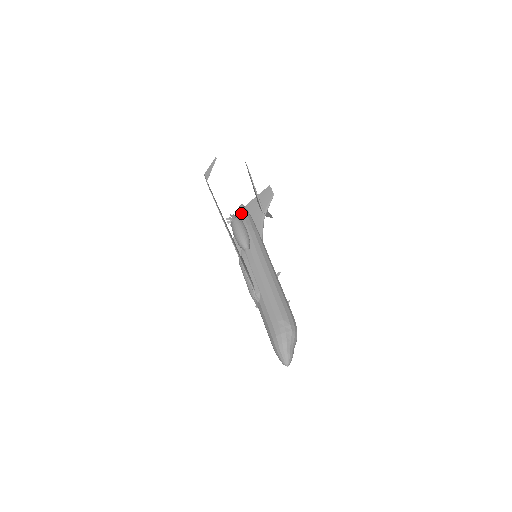
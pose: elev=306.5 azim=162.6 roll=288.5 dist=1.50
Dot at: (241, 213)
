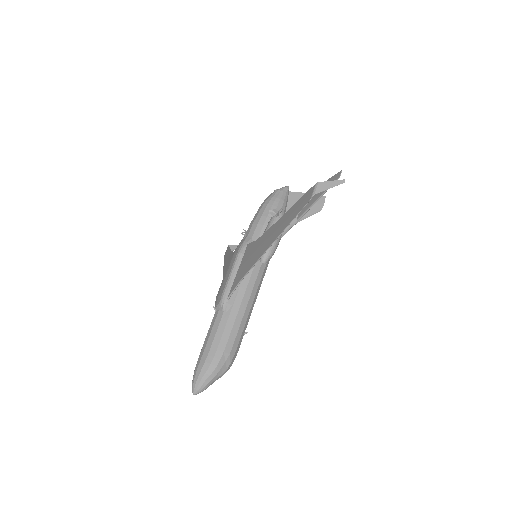
Dot at: (282, 199)
